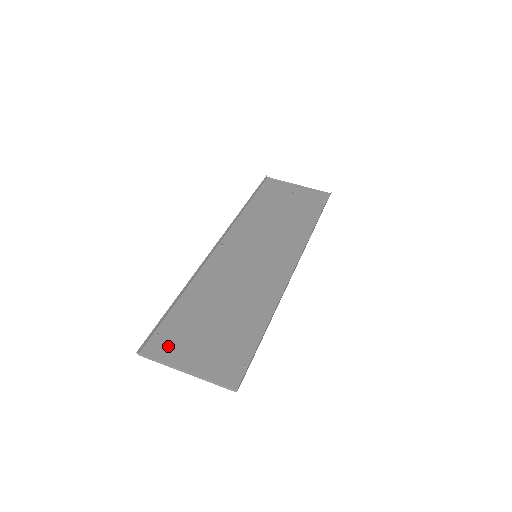
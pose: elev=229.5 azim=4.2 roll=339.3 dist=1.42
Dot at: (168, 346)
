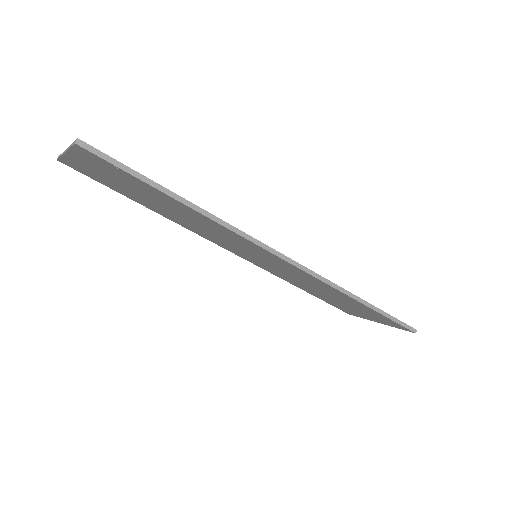
Dot at: (85, 170)
